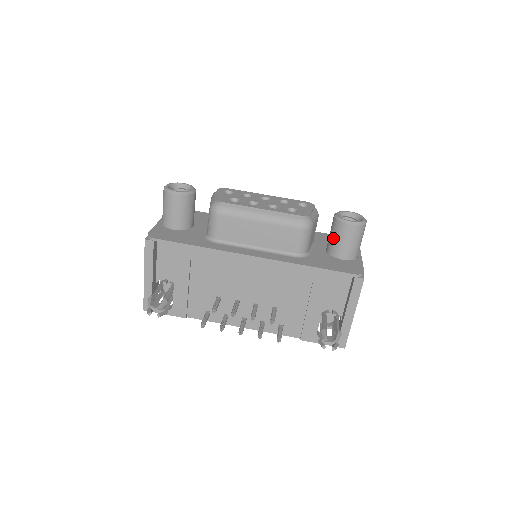
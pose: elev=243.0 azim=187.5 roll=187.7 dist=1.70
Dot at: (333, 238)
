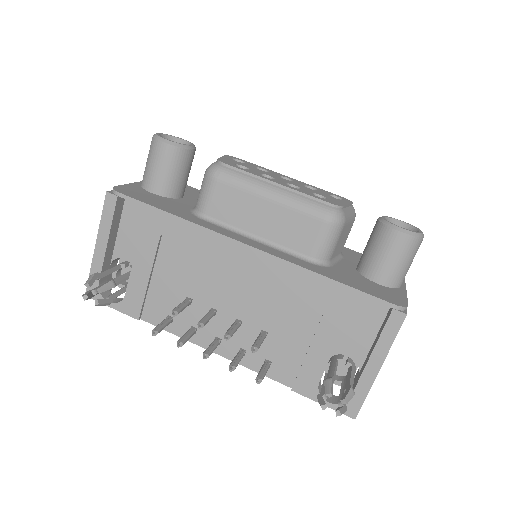
Dot at: (370, 249)
